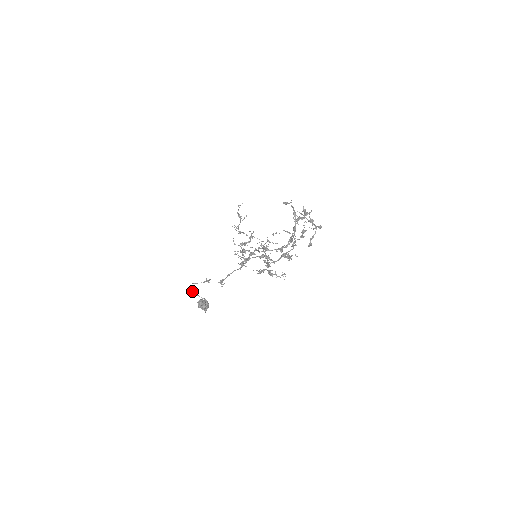
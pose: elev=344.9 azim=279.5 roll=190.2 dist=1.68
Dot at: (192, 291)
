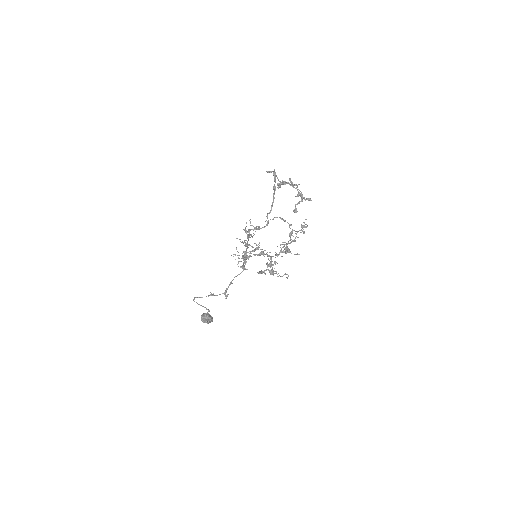
Dot at: (194, 301)
